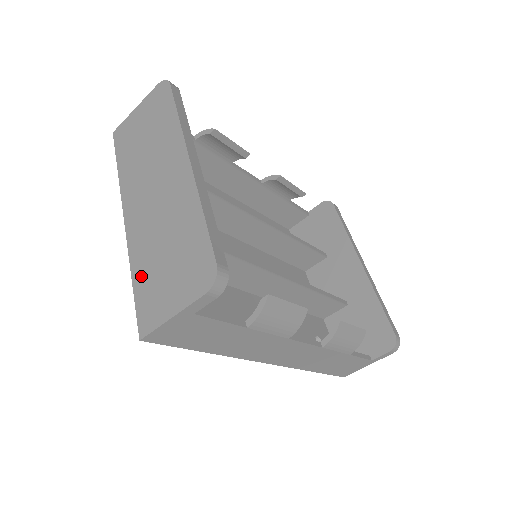
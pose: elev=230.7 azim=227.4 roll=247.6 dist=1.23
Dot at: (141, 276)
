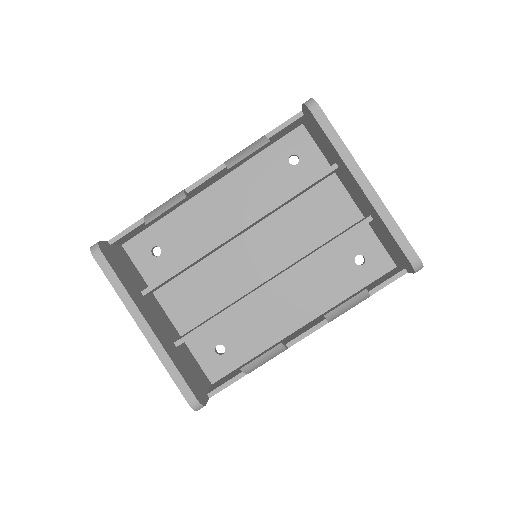
Dot at: occluded
